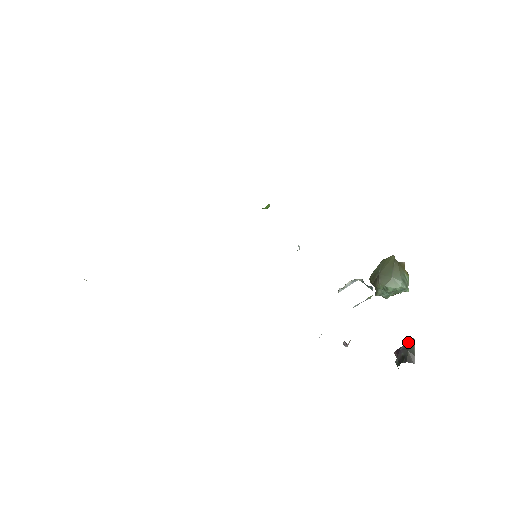
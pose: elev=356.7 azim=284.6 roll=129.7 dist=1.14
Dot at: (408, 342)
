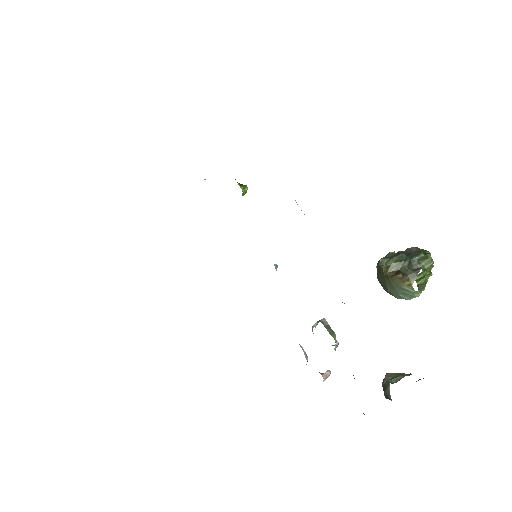
Dot at: (386, 383)
